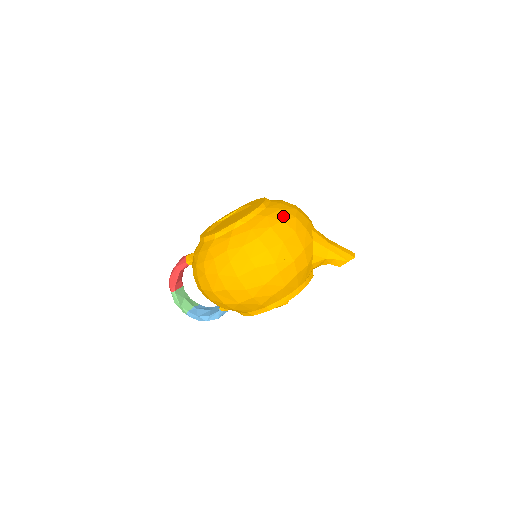
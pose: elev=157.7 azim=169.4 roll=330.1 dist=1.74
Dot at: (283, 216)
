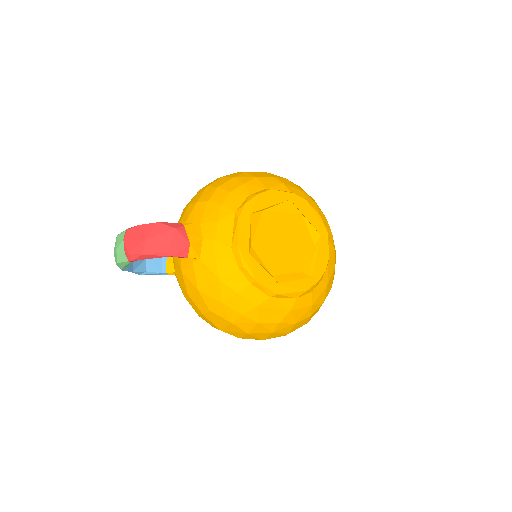
Dot at: occluded
